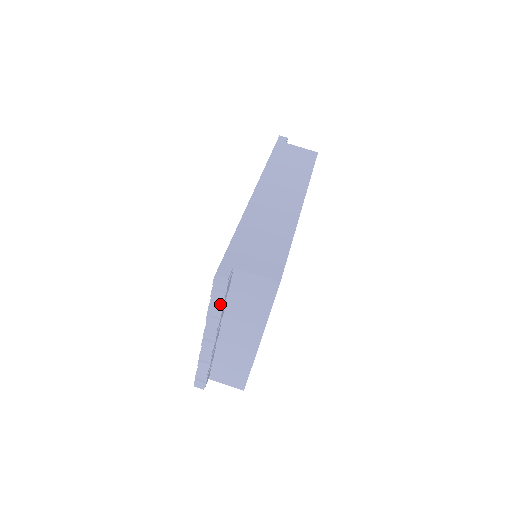
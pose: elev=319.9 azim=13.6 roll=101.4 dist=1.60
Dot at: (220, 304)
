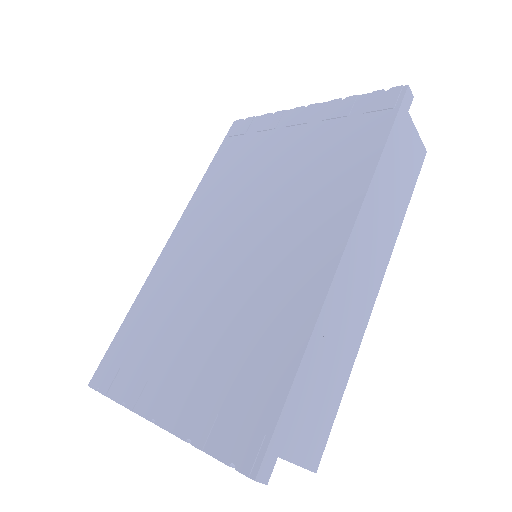
Dot at: occluded
